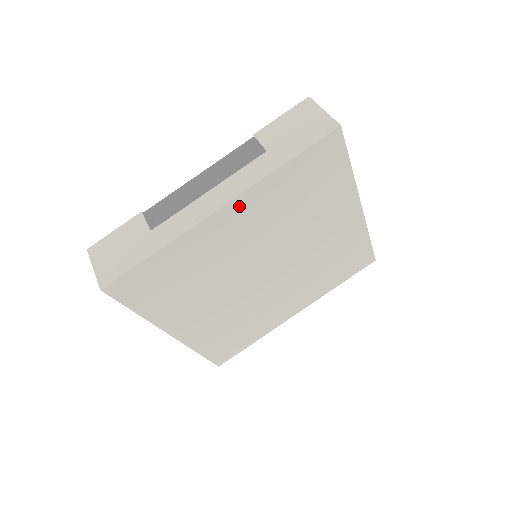
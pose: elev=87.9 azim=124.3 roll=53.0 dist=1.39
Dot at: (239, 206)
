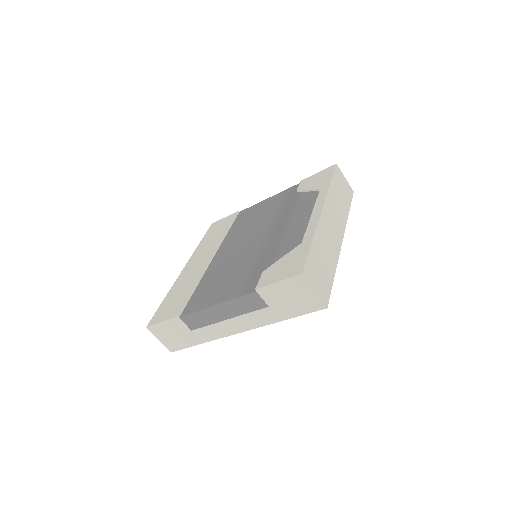
Dot at: occluded
